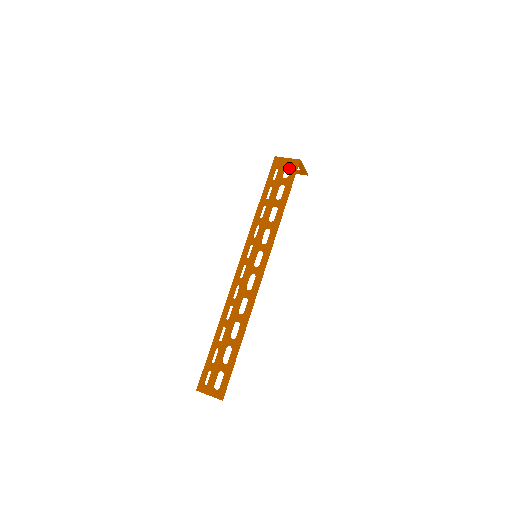
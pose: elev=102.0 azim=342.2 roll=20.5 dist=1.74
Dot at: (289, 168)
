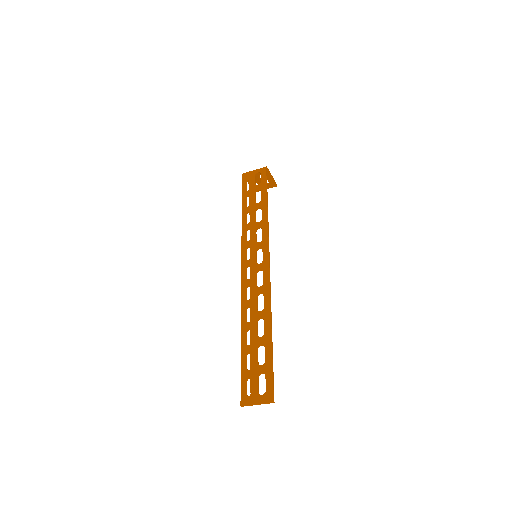
Dot at: (258, 184)
